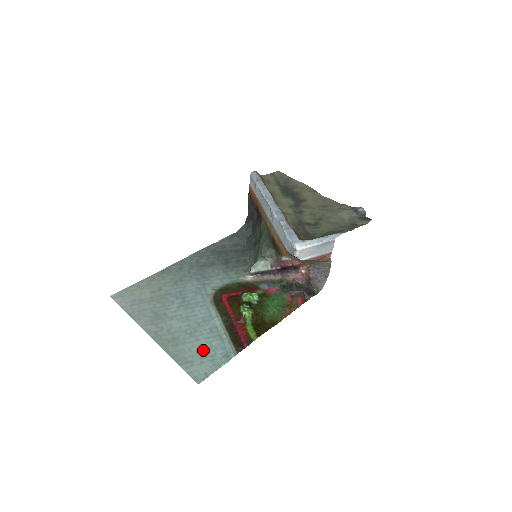
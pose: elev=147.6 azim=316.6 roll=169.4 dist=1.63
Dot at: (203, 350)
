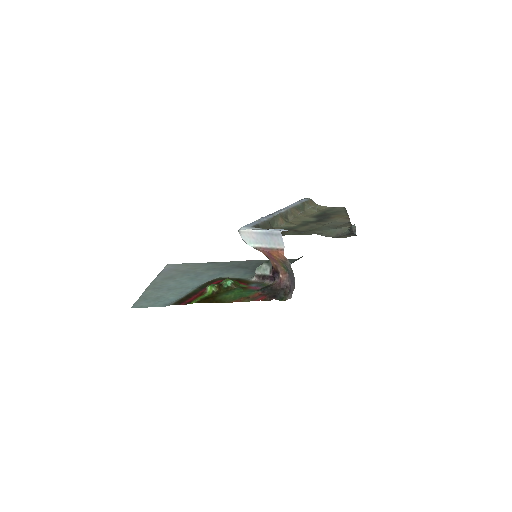
Dot at: (161, 297)
